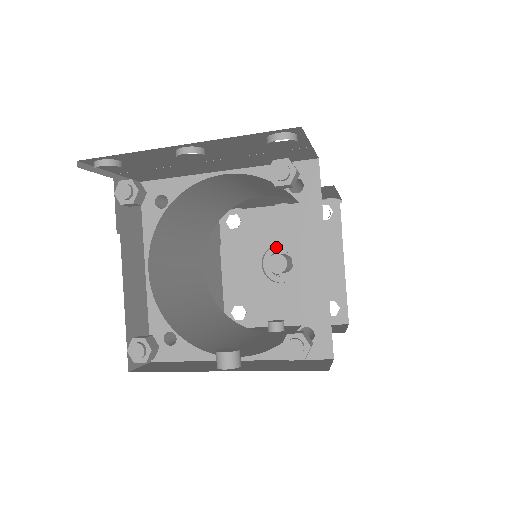
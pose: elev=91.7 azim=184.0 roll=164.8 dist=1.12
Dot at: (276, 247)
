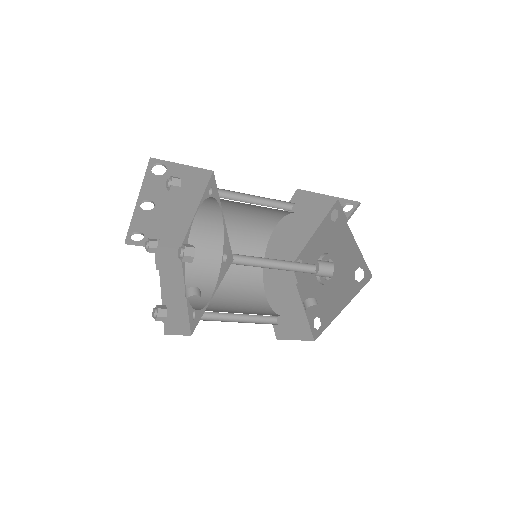
Dot at: occluded
